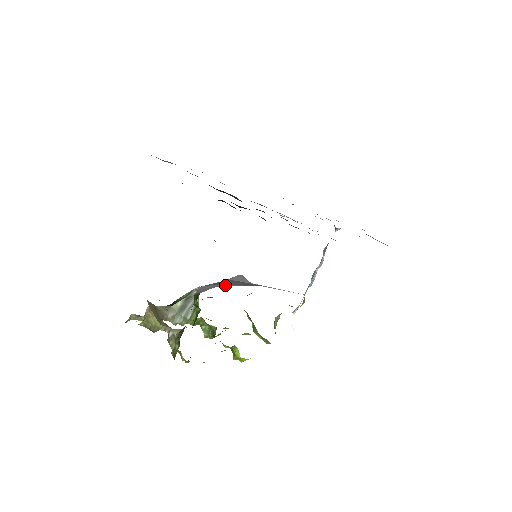
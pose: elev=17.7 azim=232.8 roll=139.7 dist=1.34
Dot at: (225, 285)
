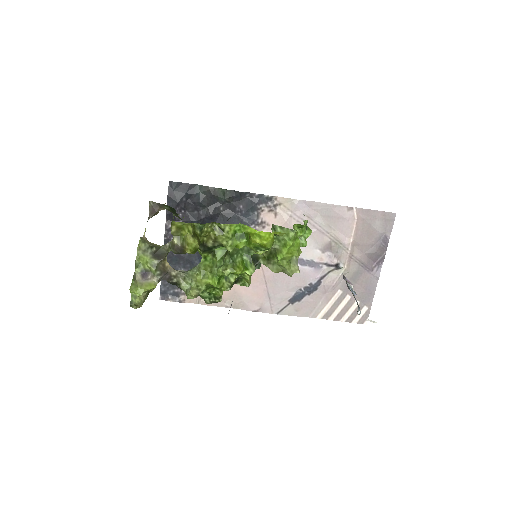
Dot at: occluded
